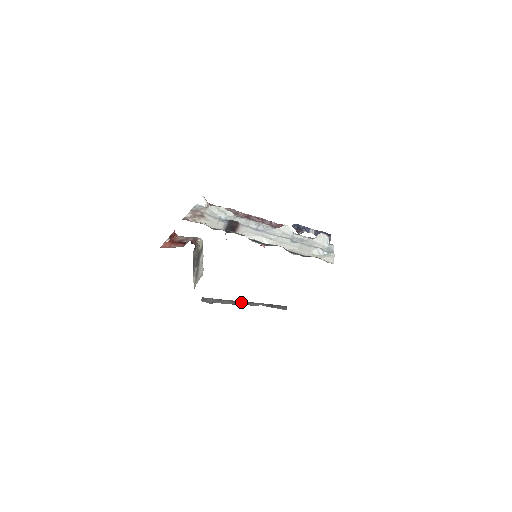
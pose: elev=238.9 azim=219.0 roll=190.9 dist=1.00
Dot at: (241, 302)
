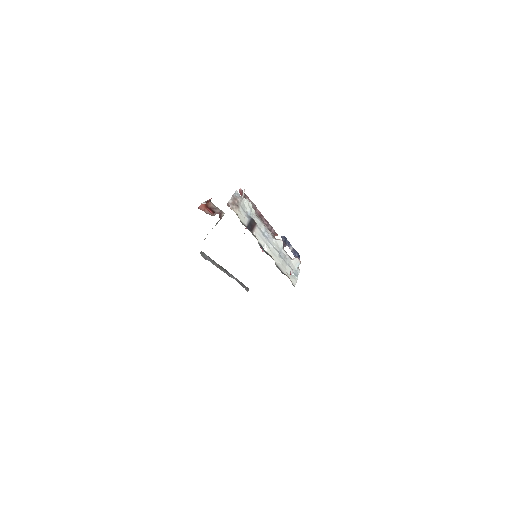
Dot at: (224, 269)
